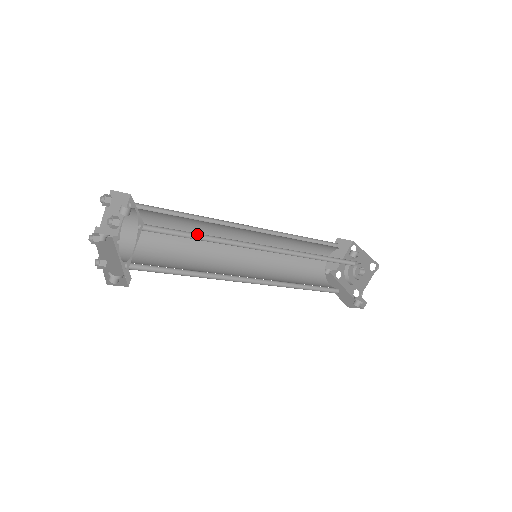
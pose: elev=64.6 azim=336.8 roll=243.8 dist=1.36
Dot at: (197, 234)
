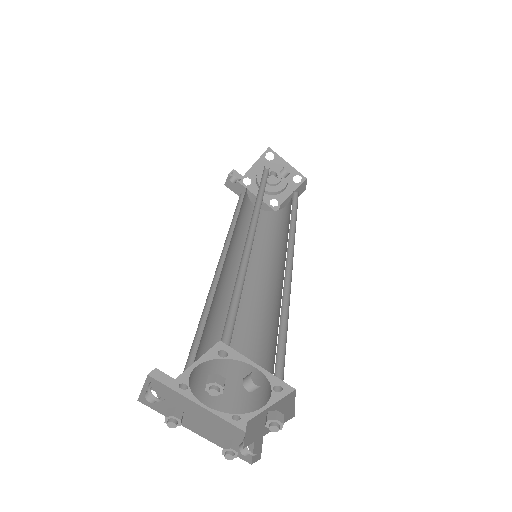
Dot at: (281, 321)
